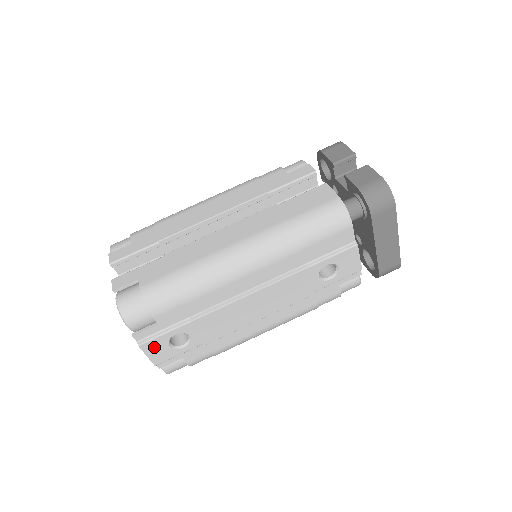
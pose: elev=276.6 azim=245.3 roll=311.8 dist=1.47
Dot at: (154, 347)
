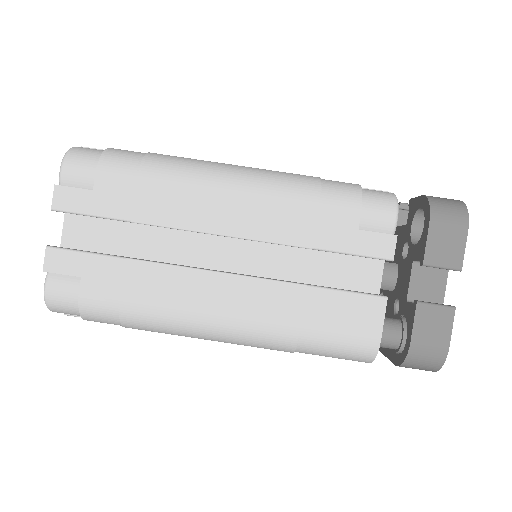
Dot at: occluded
